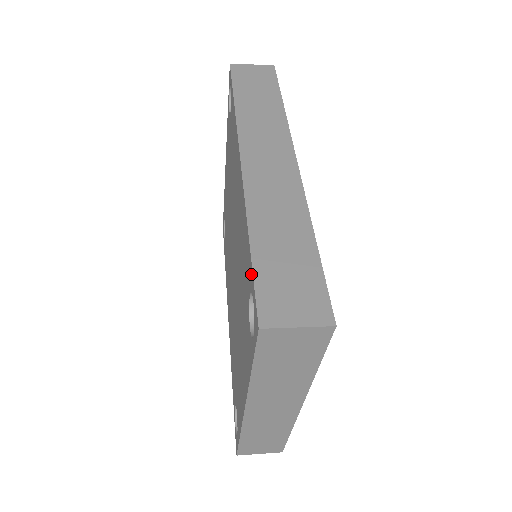
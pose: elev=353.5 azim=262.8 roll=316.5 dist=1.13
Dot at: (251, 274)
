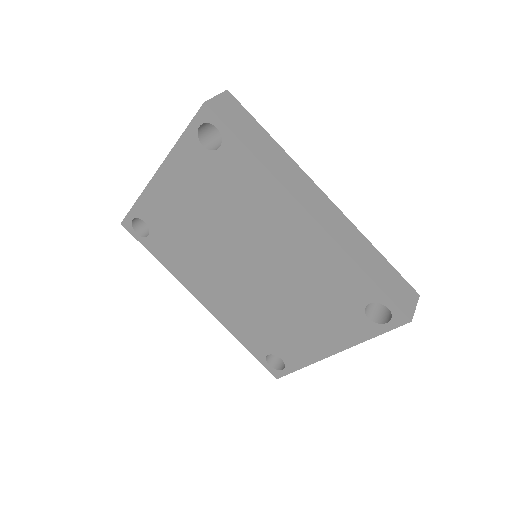
Dot at: (380, 295)
